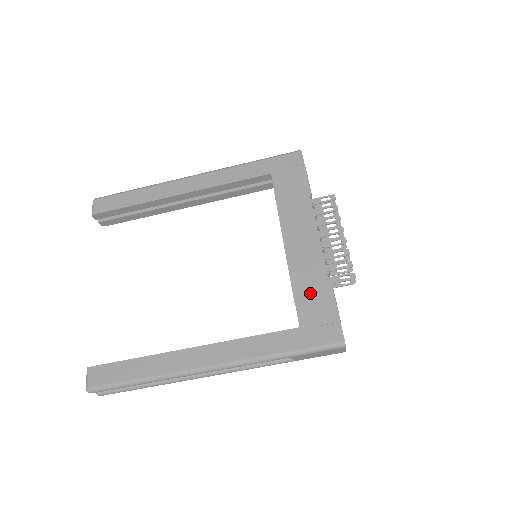
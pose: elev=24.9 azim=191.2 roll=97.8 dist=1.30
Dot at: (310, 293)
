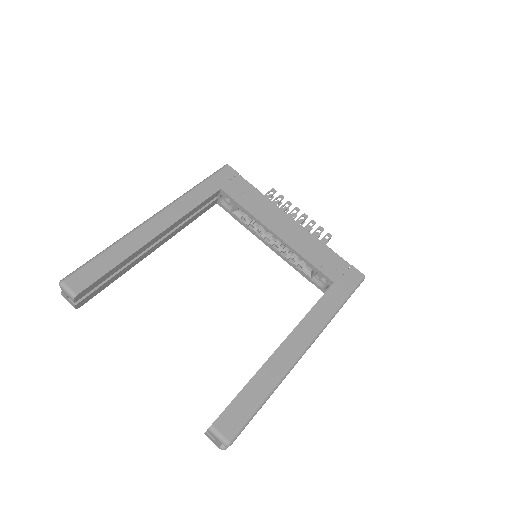
Dot at: (321, 257)
